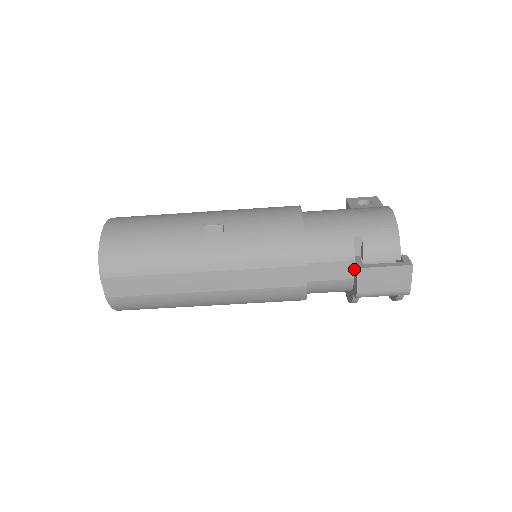
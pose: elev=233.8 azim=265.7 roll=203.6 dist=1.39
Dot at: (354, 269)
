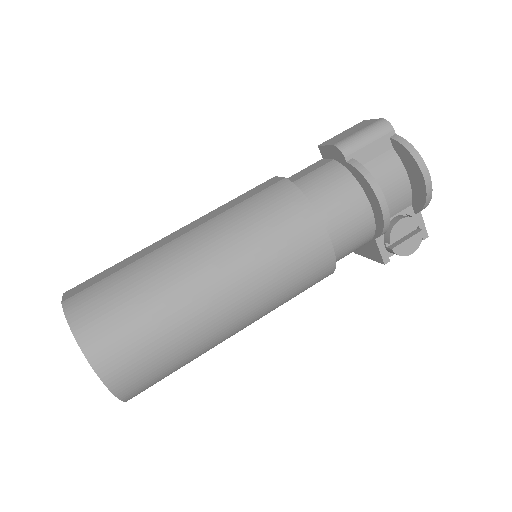
Dot at: (327, 160)
